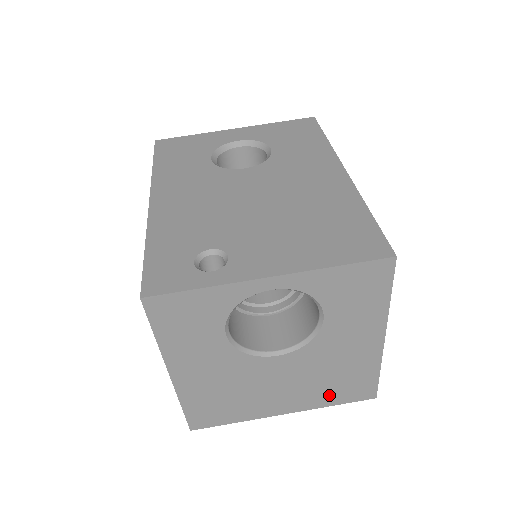
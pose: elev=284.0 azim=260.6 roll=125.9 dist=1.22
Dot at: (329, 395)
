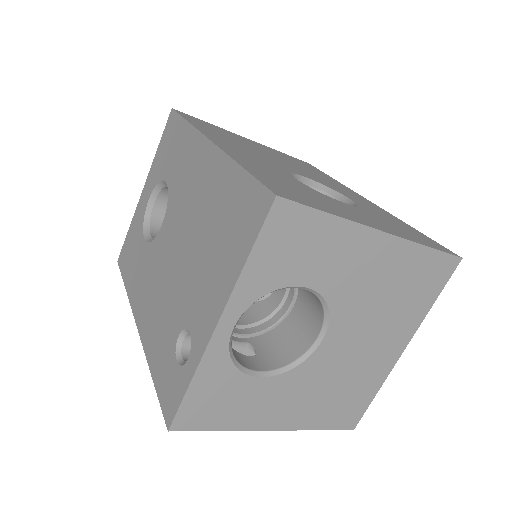
Dot at: (416, 304)
